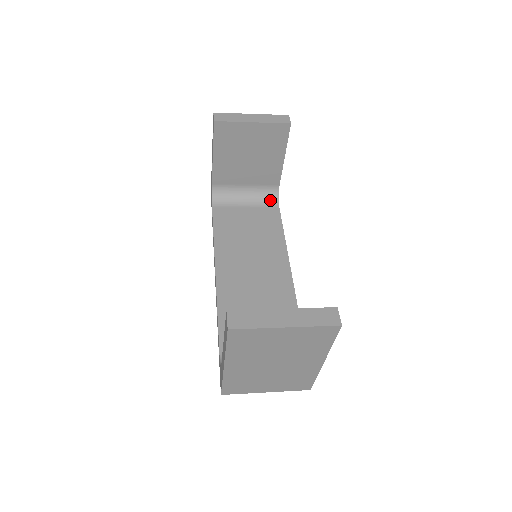
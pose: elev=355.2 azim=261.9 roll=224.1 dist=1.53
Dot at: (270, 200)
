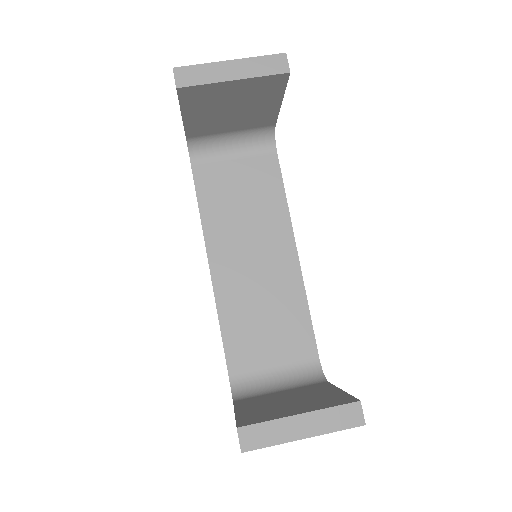
Dot at: (264, 143)
